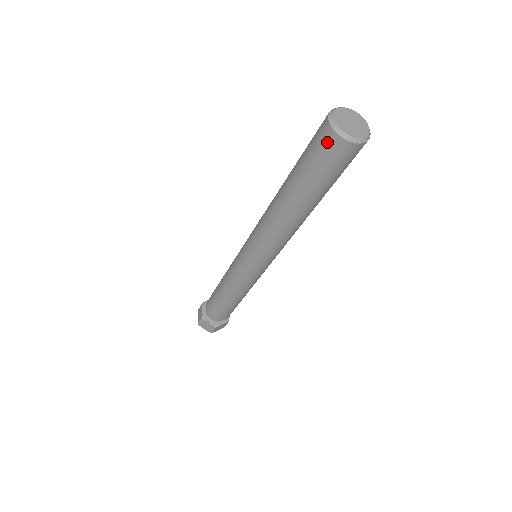
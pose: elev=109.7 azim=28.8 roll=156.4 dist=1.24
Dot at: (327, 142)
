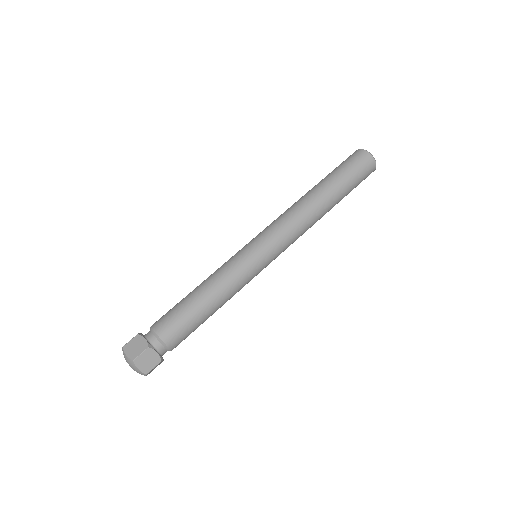
Dot at: (355, 154)
